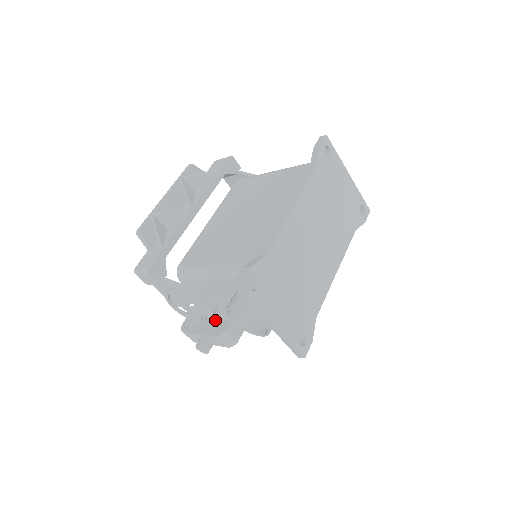
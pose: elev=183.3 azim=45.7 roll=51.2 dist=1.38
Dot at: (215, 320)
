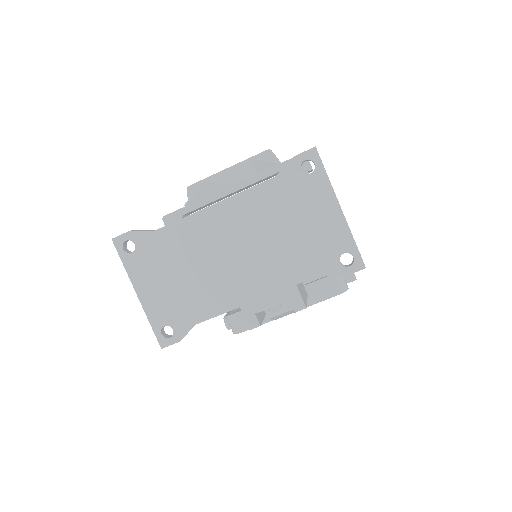
Dot at: occluded
